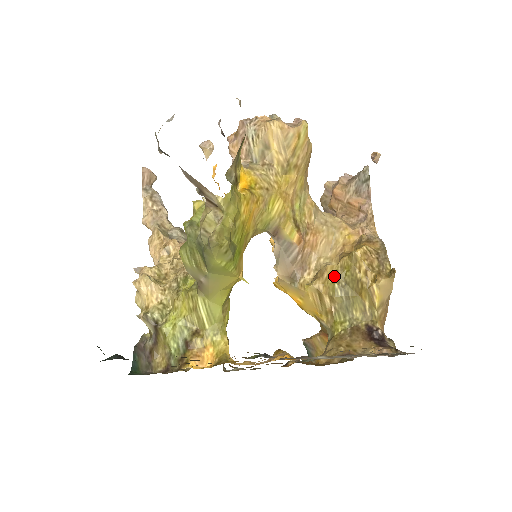
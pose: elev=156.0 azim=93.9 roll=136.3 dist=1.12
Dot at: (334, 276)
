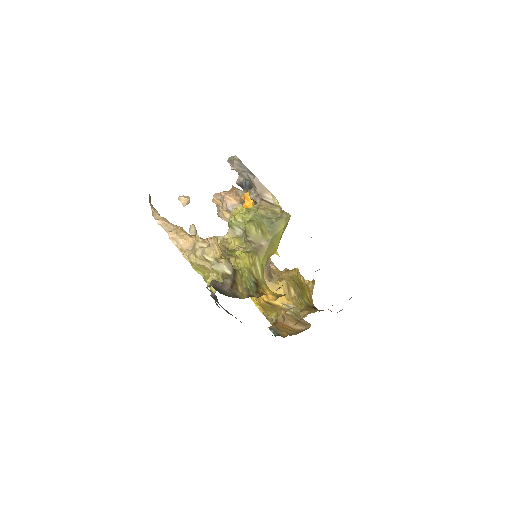
Dot at: (291, 279)
